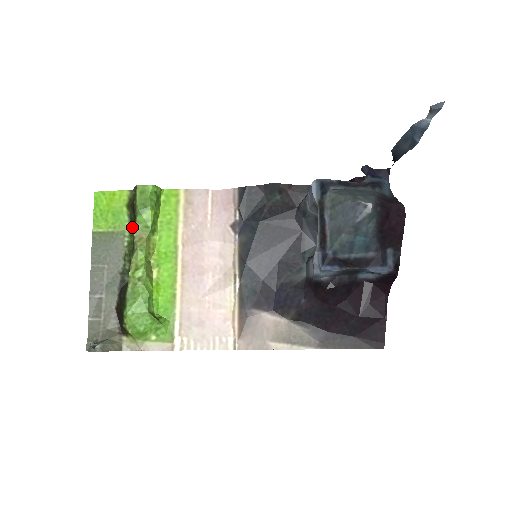
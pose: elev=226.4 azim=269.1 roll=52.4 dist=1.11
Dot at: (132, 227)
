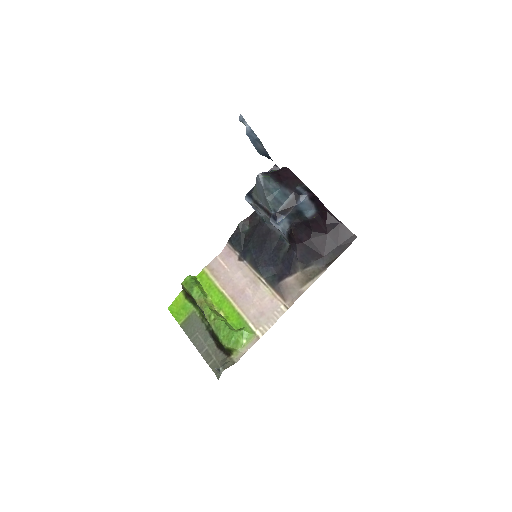
Dot at: (195, 304)
